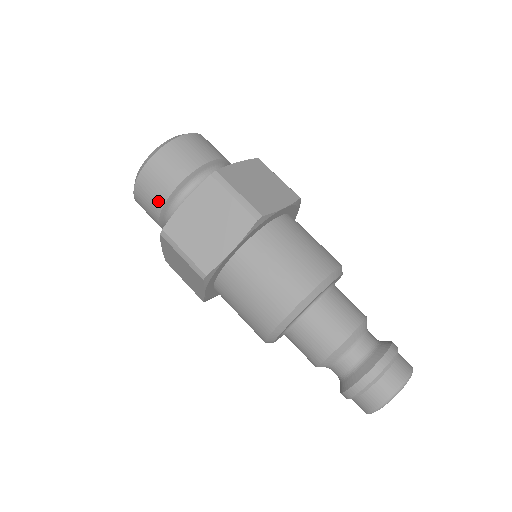
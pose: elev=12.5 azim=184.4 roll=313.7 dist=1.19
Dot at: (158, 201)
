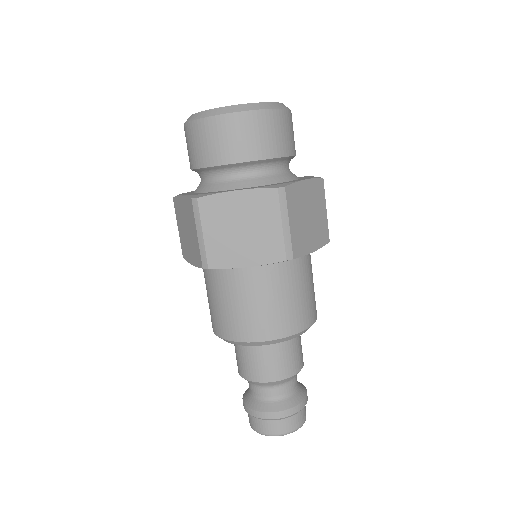
Dot at: (209, 158)
